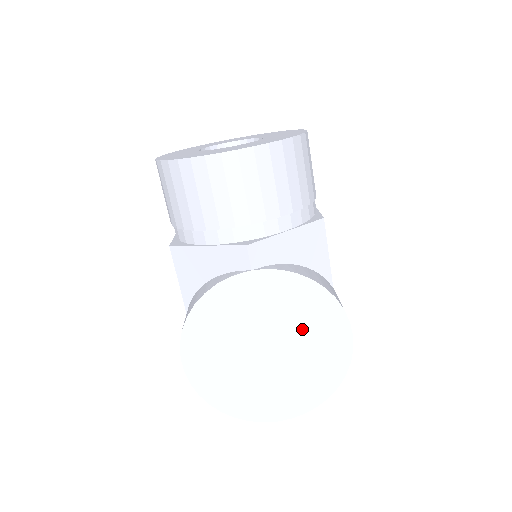
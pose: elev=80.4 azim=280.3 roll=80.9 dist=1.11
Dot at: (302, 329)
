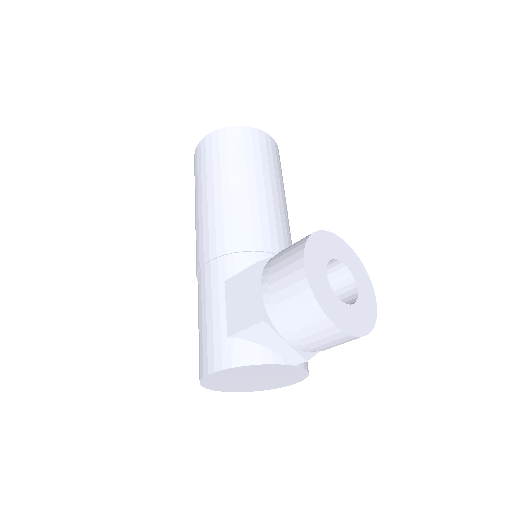
Dot at: (279, 380)
